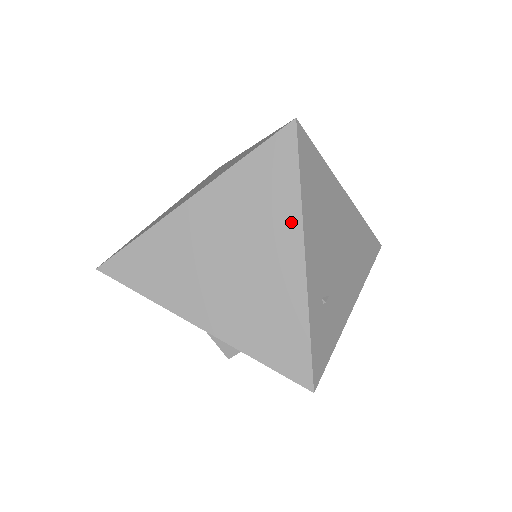
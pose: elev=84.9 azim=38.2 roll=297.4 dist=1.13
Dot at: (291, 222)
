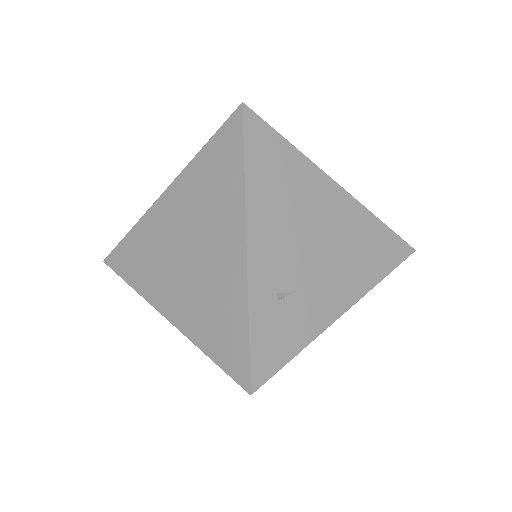
Dot at: (236, 209)
